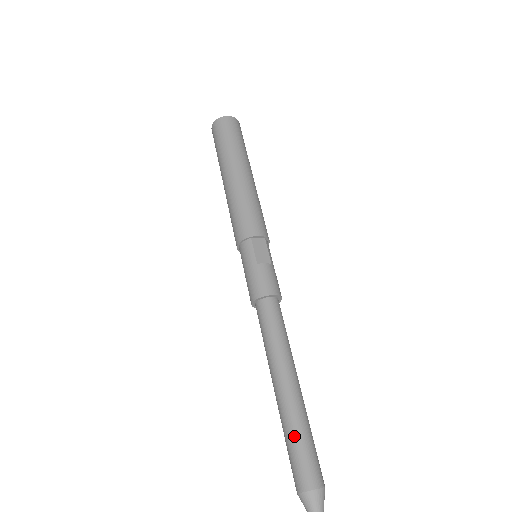
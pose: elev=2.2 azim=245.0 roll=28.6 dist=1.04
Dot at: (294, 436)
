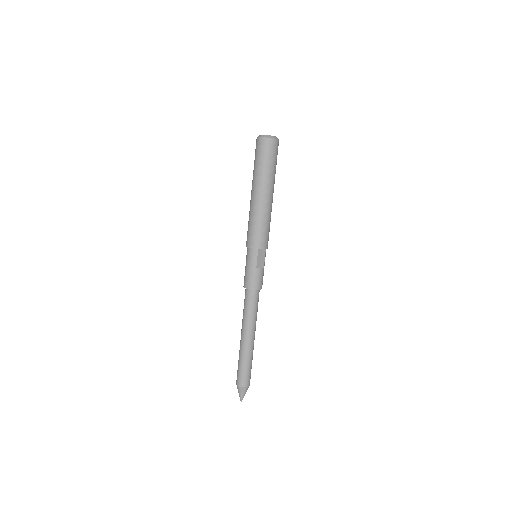
Dot at: (244, 364)
